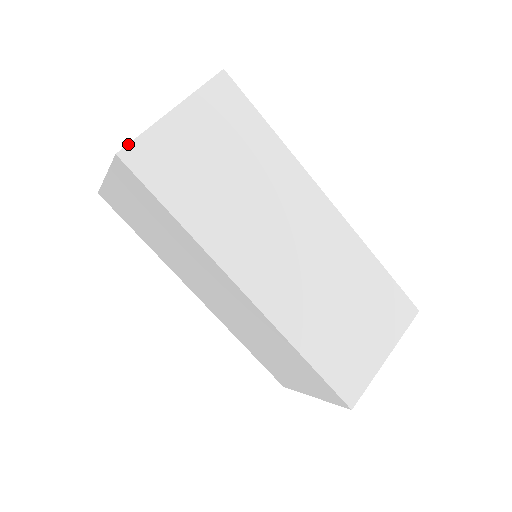
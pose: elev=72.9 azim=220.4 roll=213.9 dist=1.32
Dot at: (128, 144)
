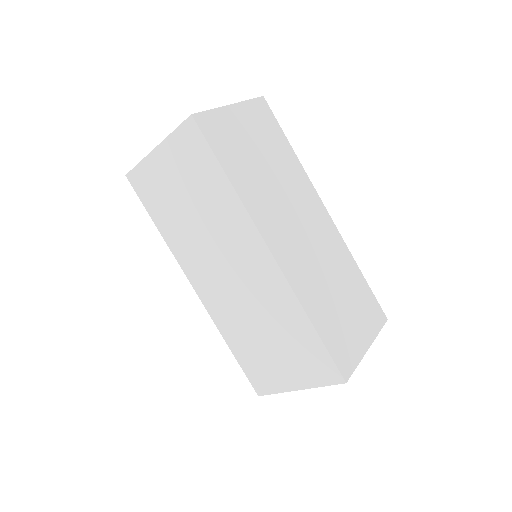
Dot at: (200, 112)
